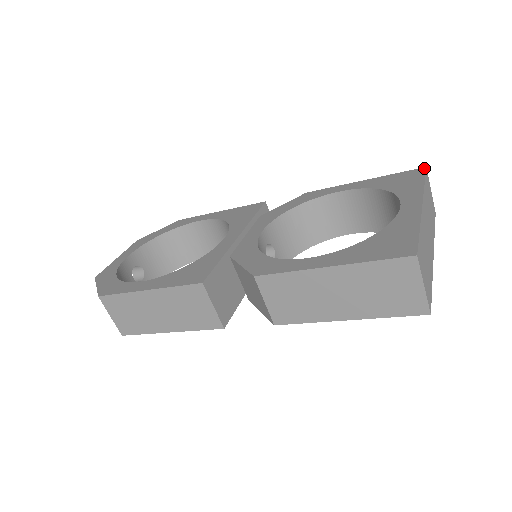
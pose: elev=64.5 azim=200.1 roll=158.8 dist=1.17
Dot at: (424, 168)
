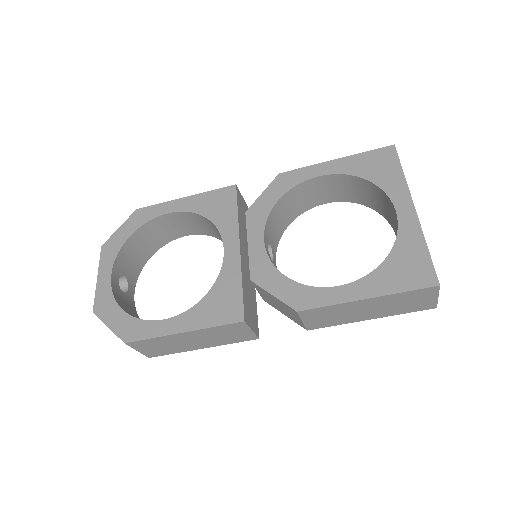
Dot at: (394, 147)
